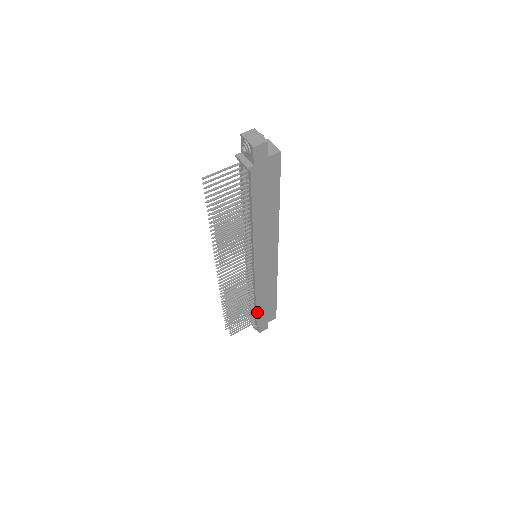
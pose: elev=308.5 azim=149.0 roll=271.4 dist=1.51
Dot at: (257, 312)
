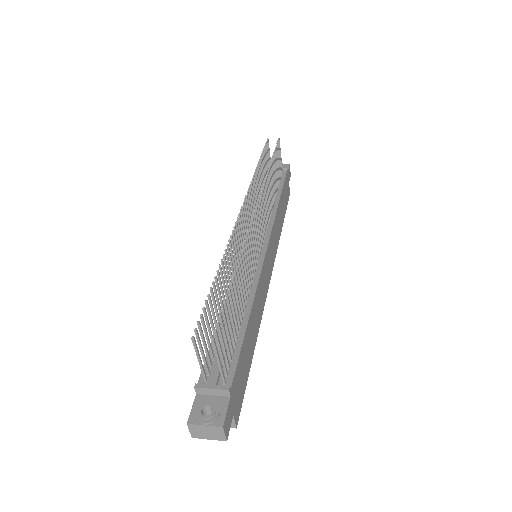
Dot at: (242, 344)
